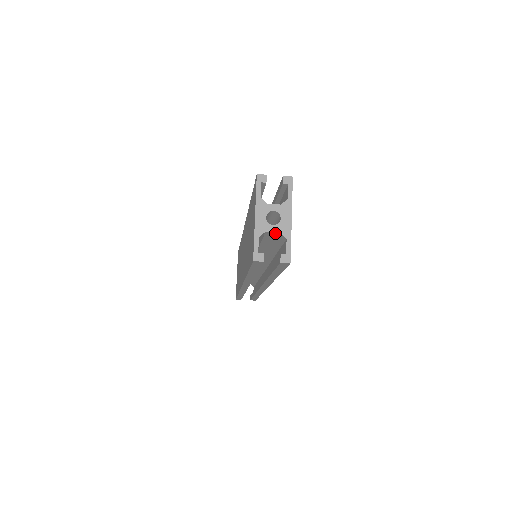
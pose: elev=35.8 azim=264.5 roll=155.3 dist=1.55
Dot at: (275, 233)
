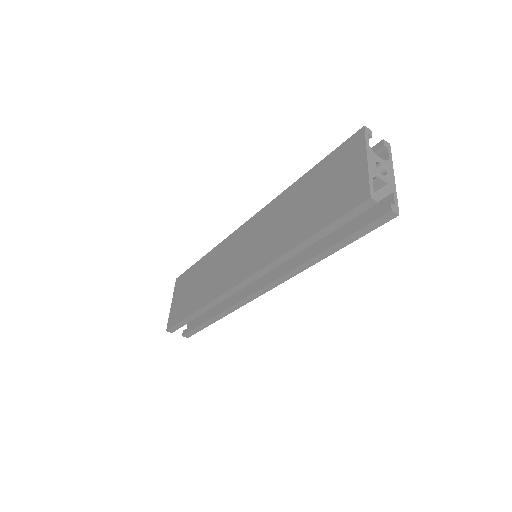
Dot at: (380, 185)
